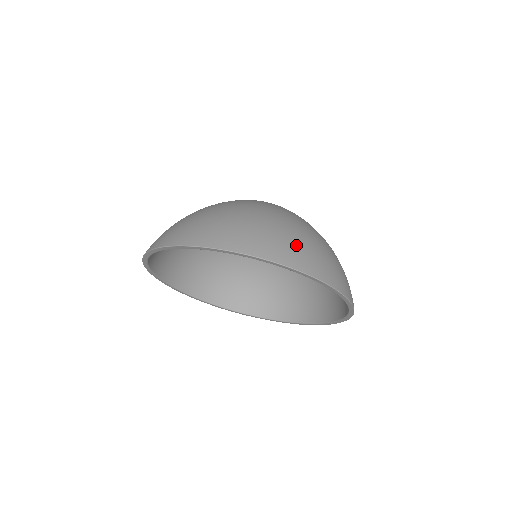
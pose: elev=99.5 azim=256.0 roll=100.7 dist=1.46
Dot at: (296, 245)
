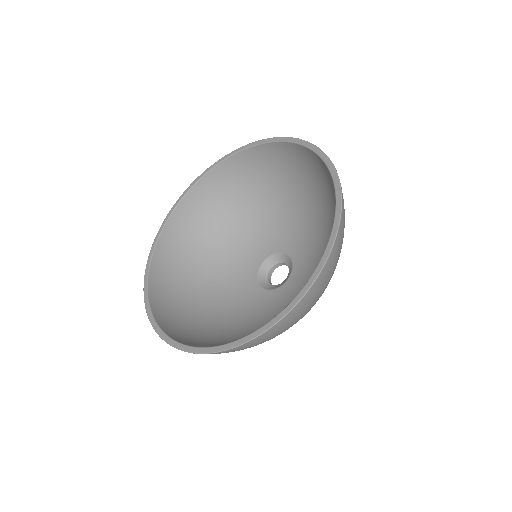
Dot at: occluded
